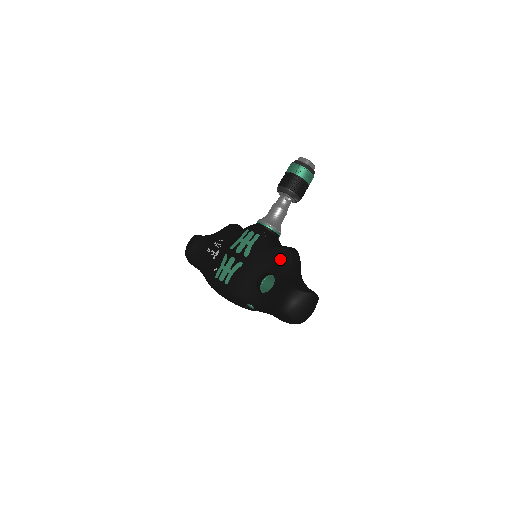
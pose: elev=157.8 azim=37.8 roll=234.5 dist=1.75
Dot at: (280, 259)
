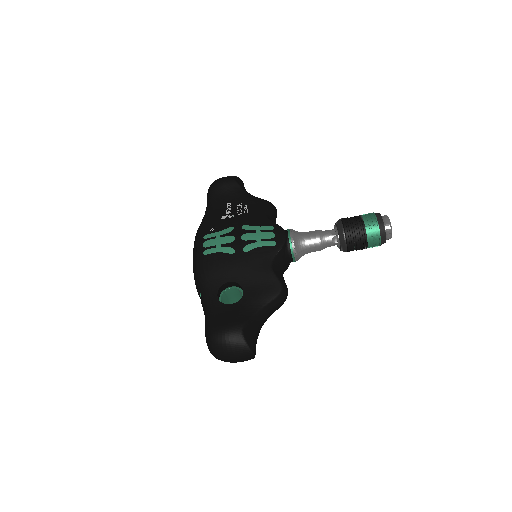
Dot at: (265, 287)
